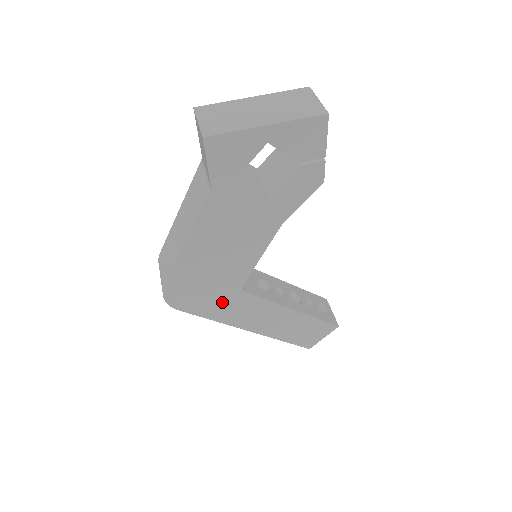
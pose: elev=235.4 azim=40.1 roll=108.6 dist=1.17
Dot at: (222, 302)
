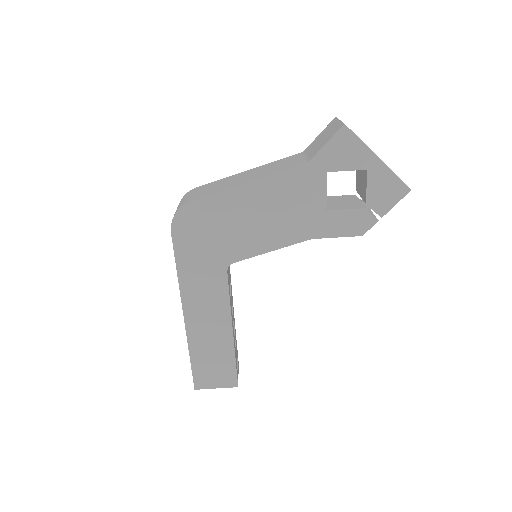
Dot at: (203, 262)
